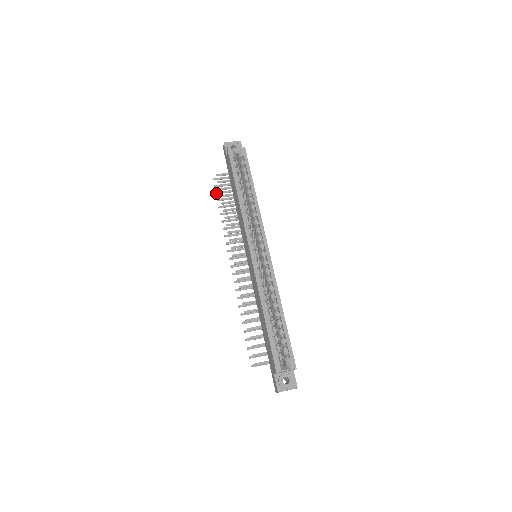
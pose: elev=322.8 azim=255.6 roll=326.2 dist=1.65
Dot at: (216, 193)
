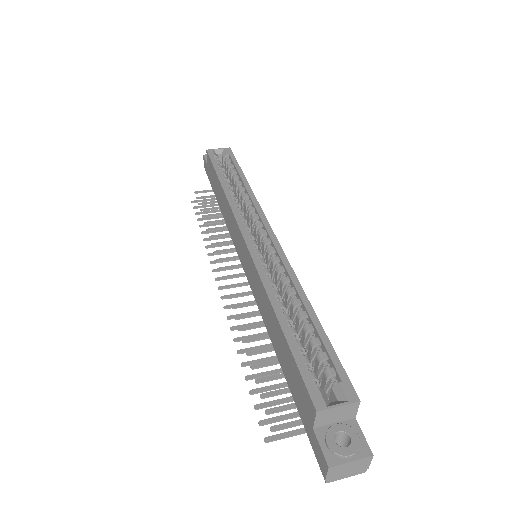
Dot at: (195, 213)
